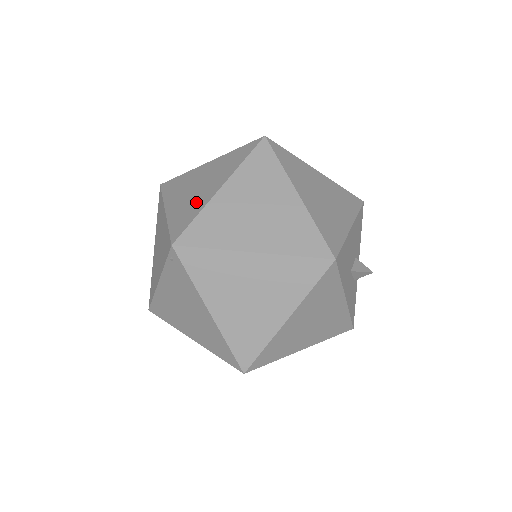
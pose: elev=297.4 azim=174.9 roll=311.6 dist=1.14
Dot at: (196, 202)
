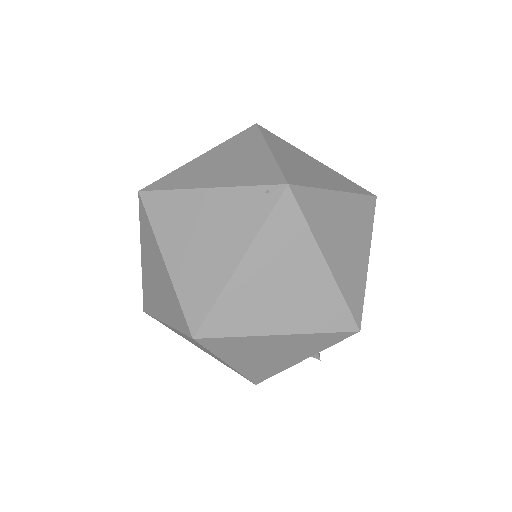
Dot at: (311, 176)
